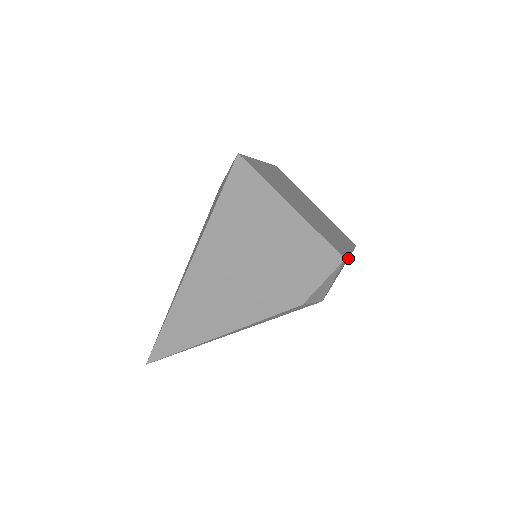
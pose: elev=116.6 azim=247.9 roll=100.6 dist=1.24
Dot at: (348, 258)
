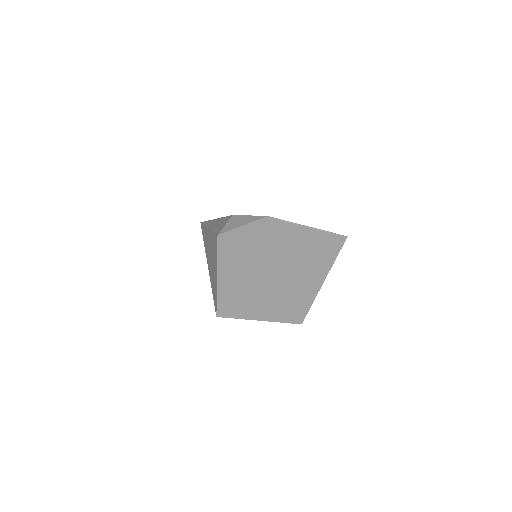
Dot at: occluded
